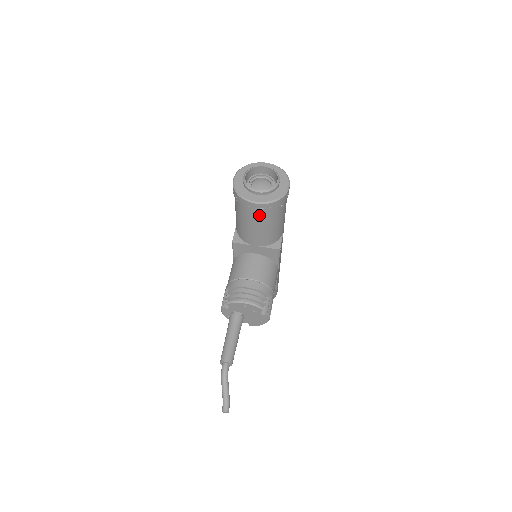
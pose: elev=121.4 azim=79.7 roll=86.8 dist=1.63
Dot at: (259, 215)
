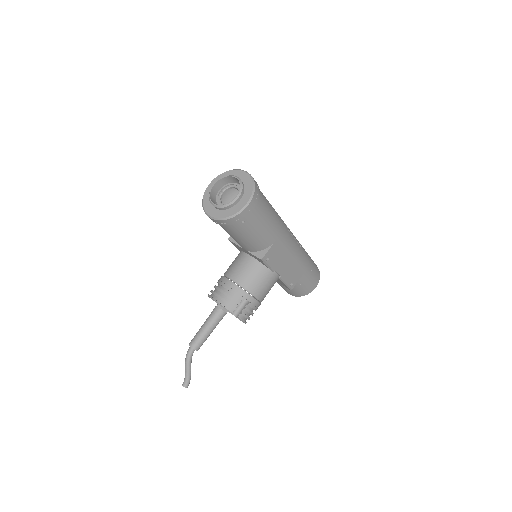
Dot at: (223, 226)
